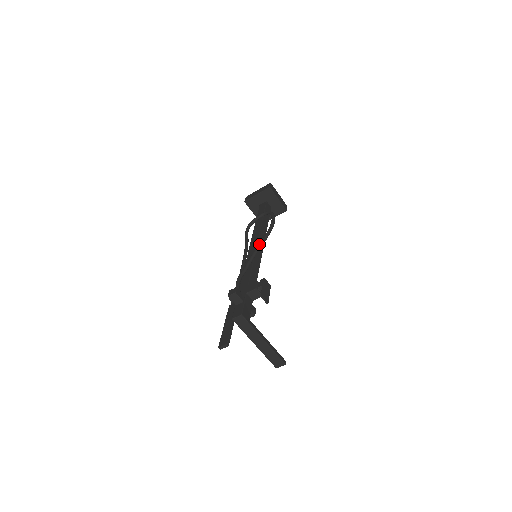
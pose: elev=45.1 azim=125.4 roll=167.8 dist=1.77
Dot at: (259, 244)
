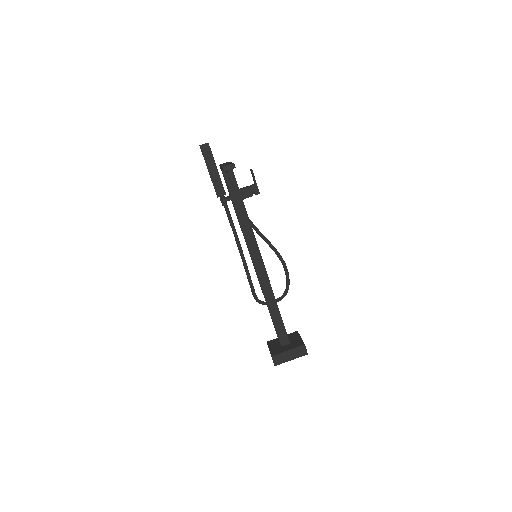
Dot at: (265, 239)
